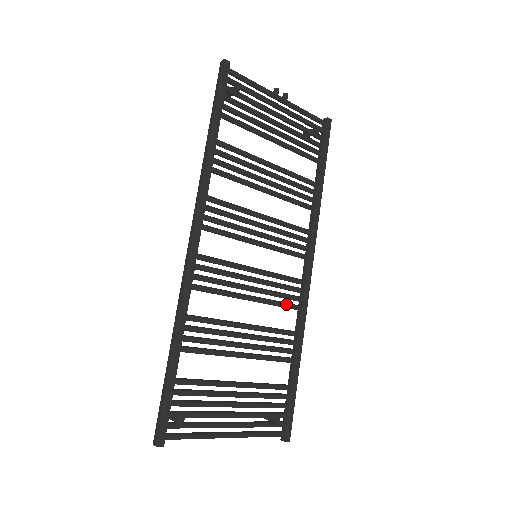
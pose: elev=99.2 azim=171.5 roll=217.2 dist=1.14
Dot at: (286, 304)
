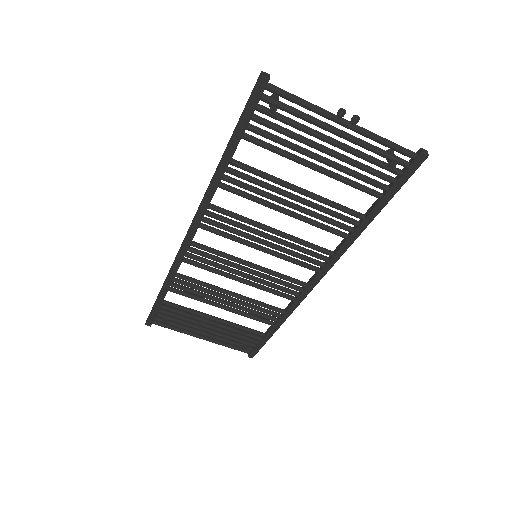
Dot at: (277, 294)
